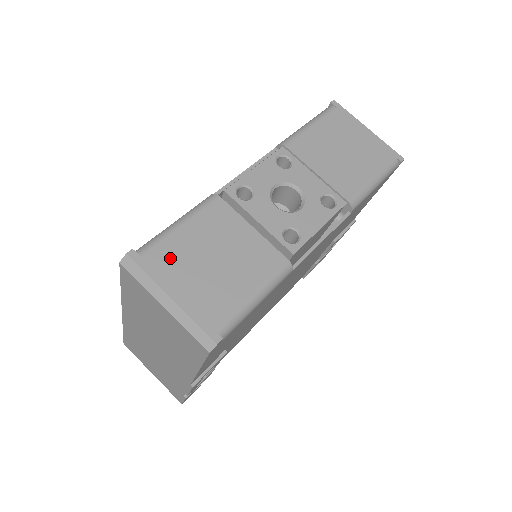
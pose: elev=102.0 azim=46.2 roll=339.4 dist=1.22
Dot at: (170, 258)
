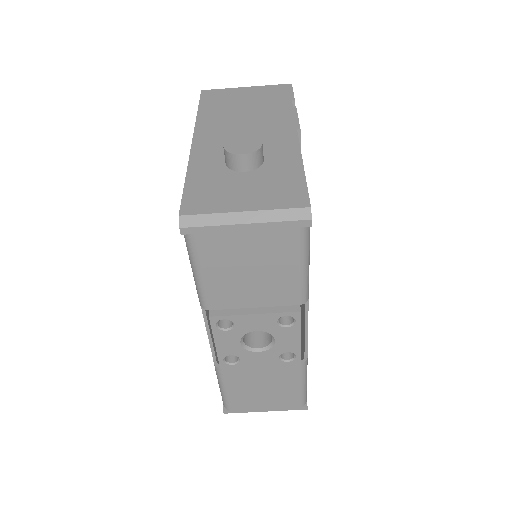
Dot at: (243, 403)
